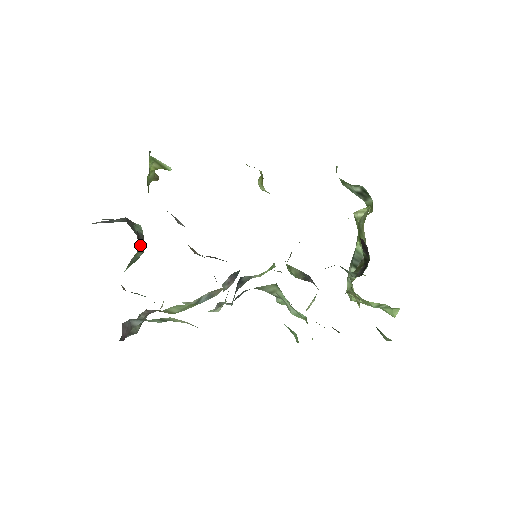
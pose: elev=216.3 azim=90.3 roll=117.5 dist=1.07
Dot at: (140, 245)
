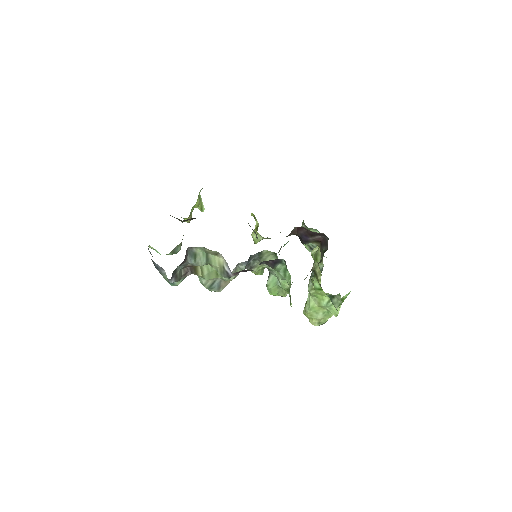
Dot at: occluded
